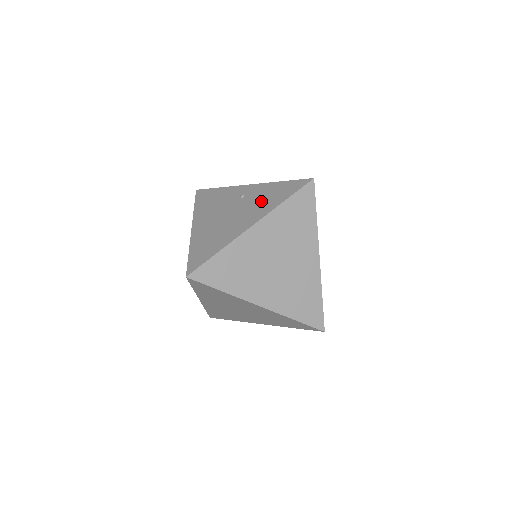
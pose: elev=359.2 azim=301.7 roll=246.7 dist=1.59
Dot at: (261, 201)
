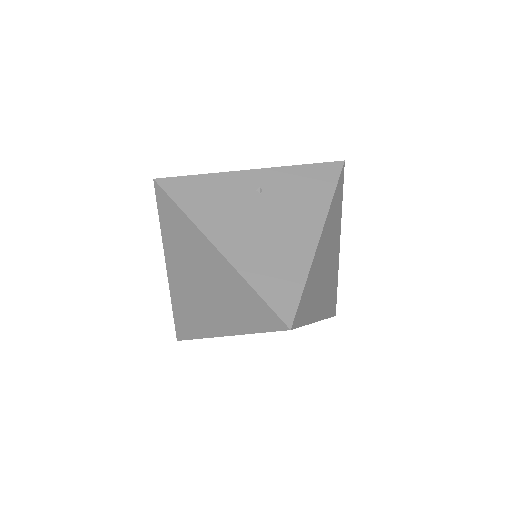
Dot at: (299, 197)
